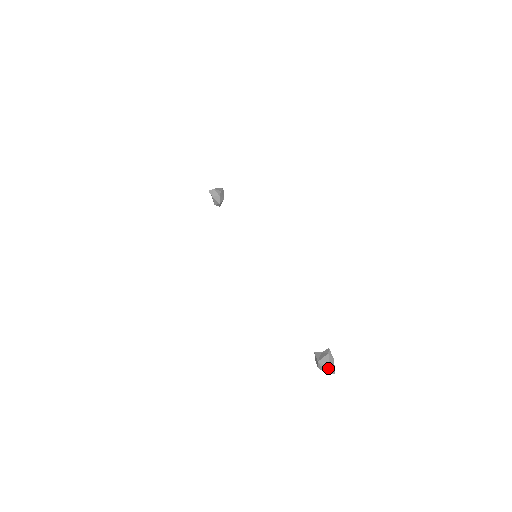
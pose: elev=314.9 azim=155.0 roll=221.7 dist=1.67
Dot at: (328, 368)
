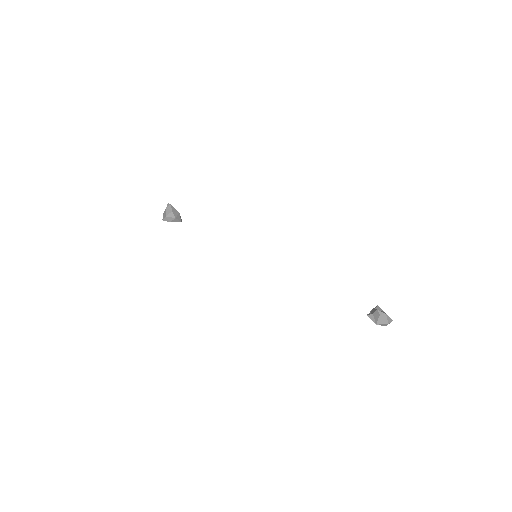
Dot at: occluded
